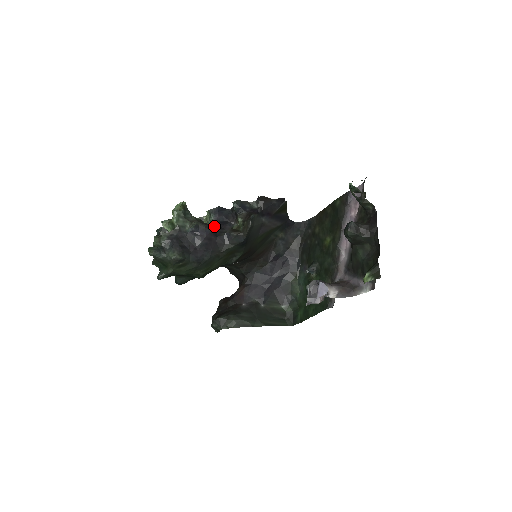
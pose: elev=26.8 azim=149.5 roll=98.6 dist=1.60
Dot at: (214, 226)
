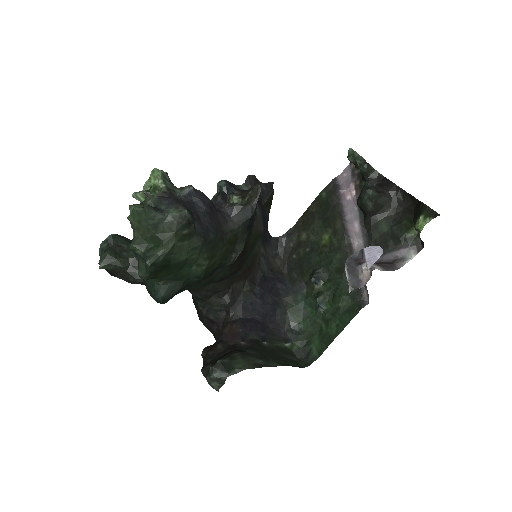
Dot at: occluded
